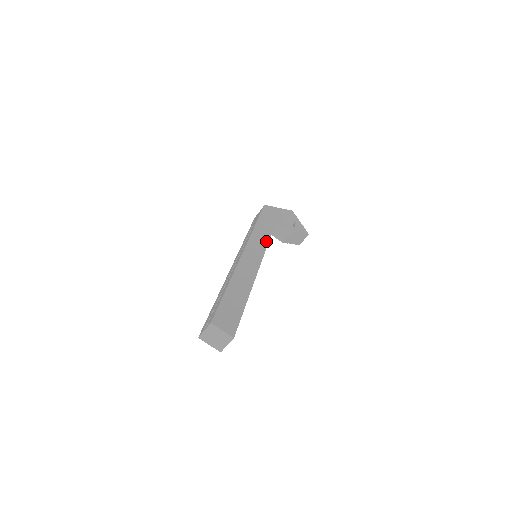
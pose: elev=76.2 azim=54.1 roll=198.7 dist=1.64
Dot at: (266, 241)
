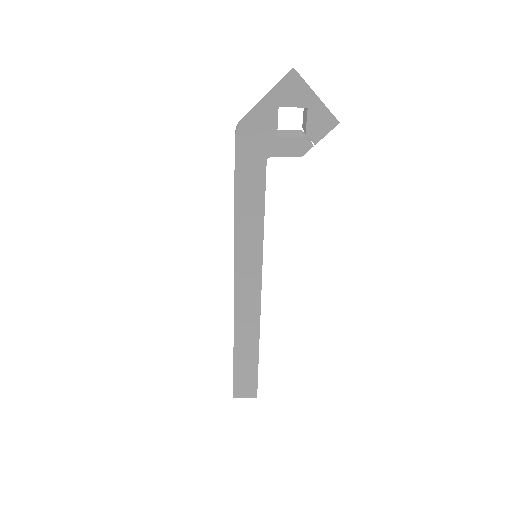
Dot at: (259, 236)
